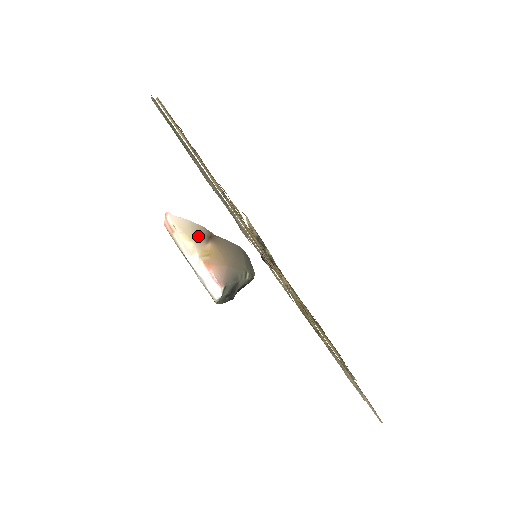
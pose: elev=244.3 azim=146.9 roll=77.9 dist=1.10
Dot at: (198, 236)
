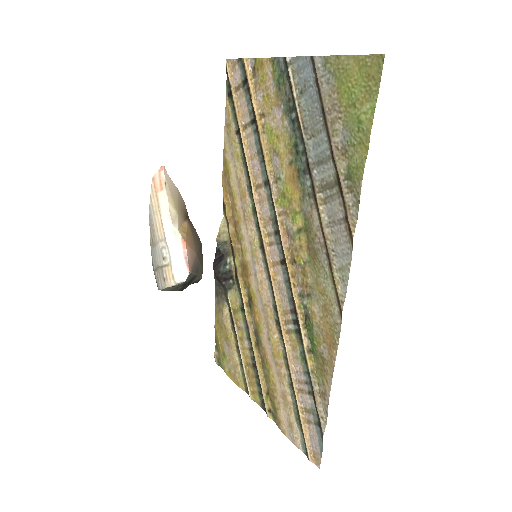
Dot at: (180, 209)
